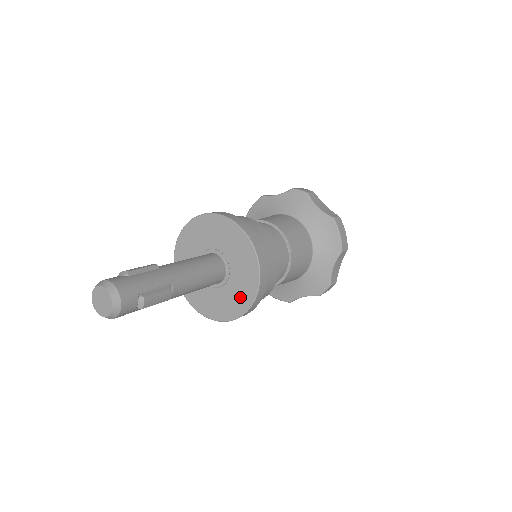
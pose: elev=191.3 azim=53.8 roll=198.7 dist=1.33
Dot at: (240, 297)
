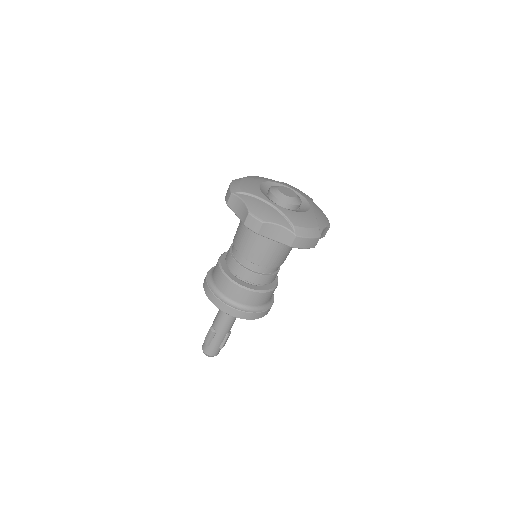
Dot at: occluded
